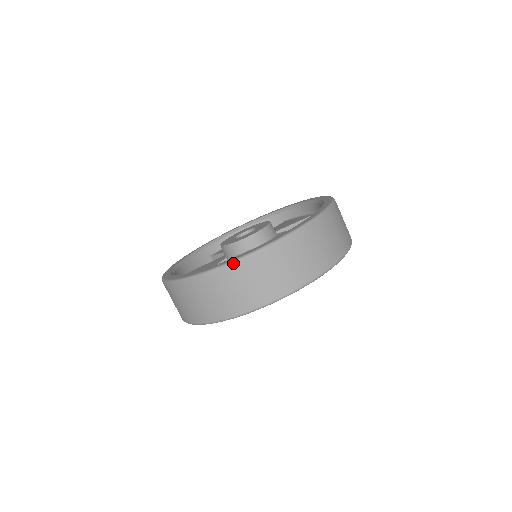
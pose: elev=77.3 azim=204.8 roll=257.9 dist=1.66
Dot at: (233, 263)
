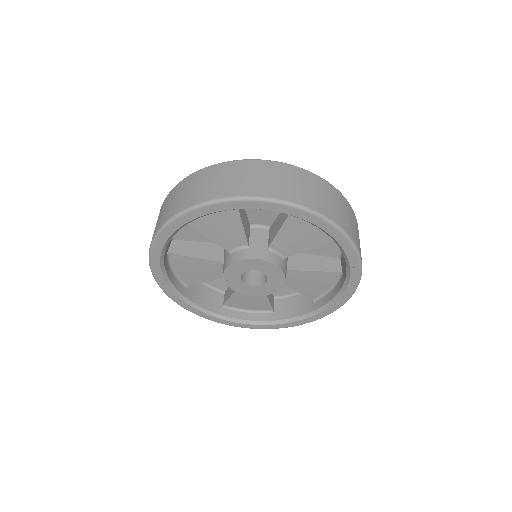
Dot at: (166, 197)
